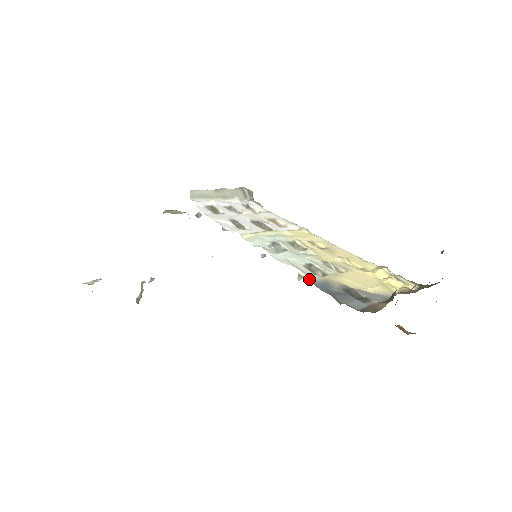
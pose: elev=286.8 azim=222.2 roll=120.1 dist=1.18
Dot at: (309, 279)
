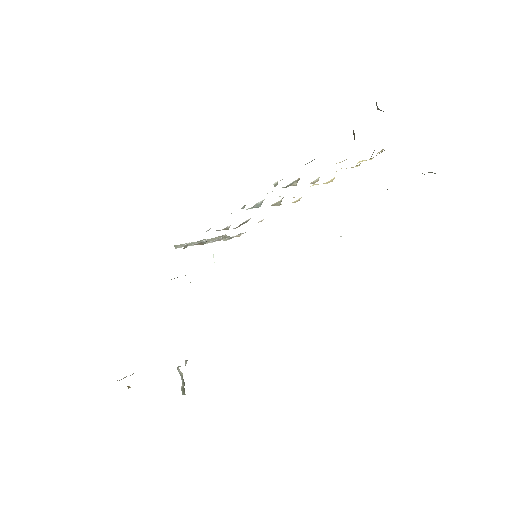
Dot at: occluded
